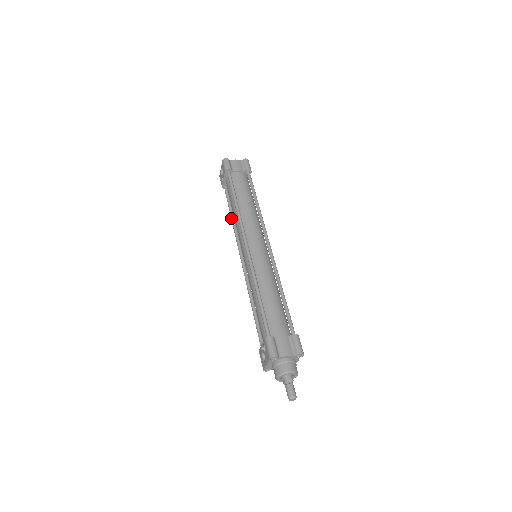
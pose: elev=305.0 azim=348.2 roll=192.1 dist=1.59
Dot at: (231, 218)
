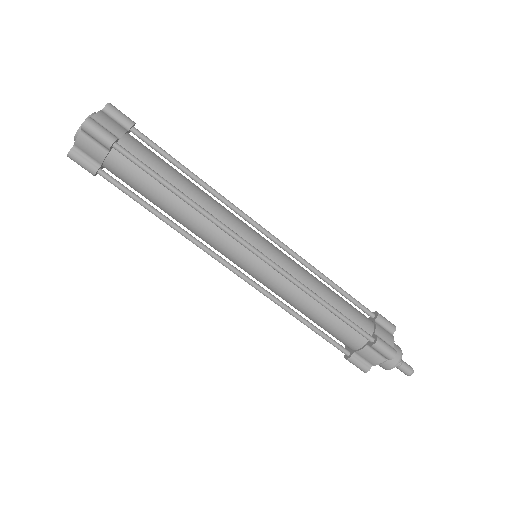
Dot at: occluded
